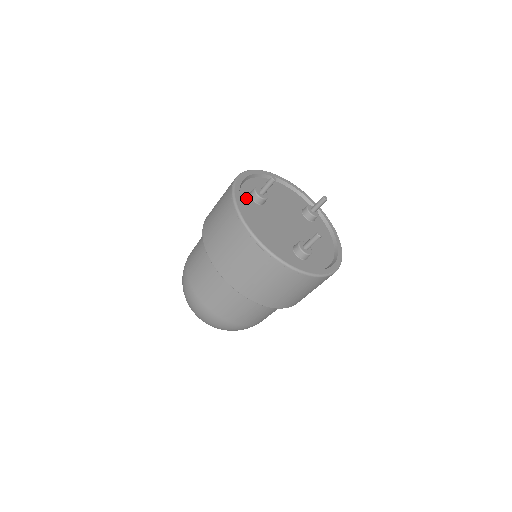
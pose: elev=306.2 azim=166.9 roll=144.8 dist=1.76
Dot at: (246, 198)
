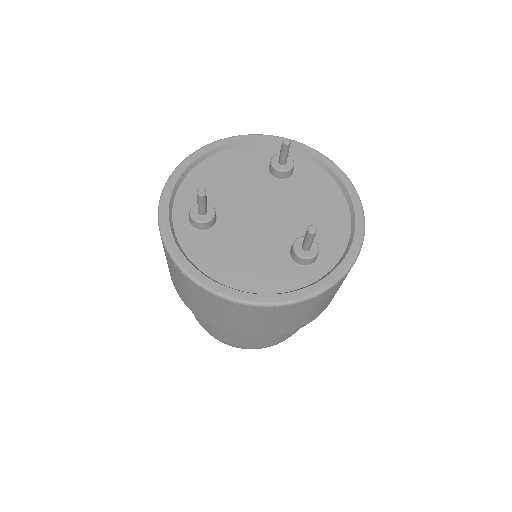
Dot at: (189, 236)
